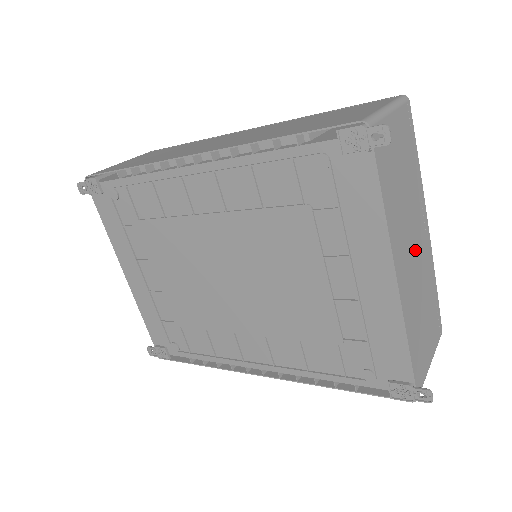
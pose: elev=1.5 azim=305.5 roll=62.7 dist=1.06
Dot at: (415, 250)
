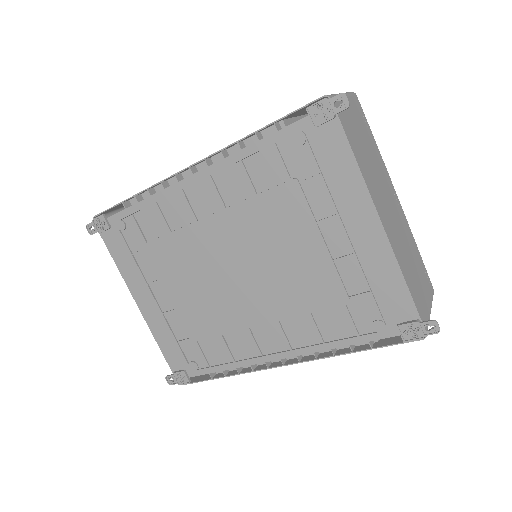
Dot at: (391, 208)
